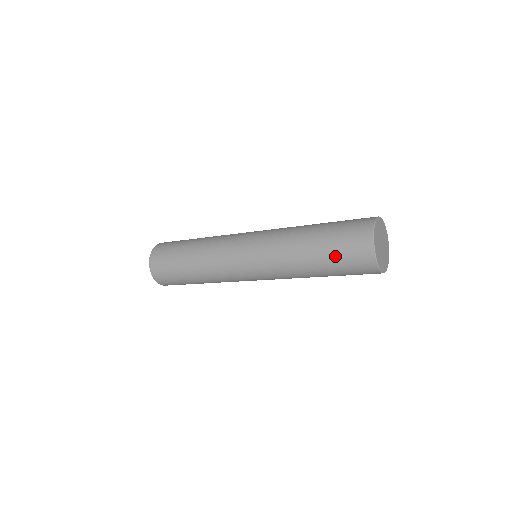
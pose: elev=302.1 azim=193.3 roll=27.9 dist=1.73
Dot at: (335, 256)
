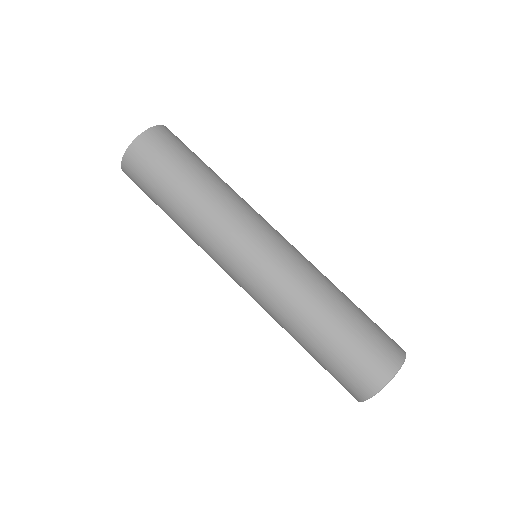
Dot at: (338, 358)
